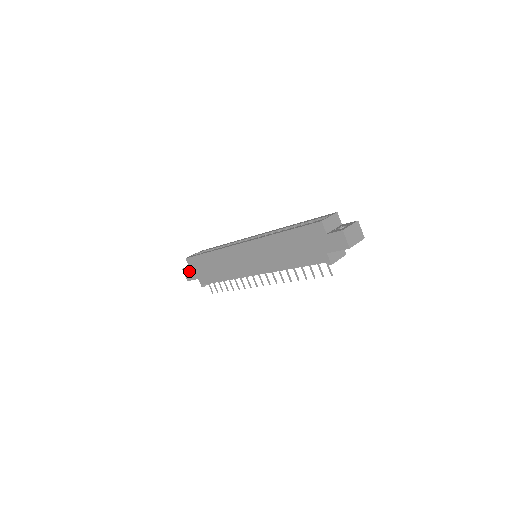
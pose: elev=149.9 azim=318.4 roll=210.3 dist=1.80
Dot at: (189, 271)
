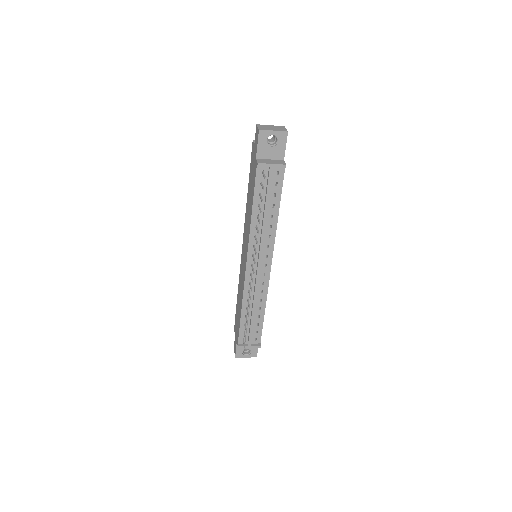
Dot at: (235, 341)
